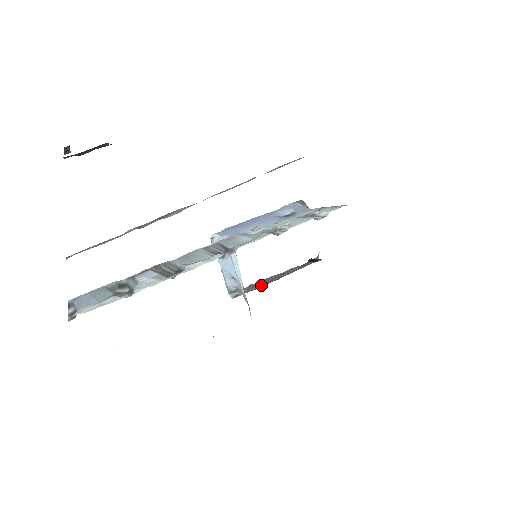
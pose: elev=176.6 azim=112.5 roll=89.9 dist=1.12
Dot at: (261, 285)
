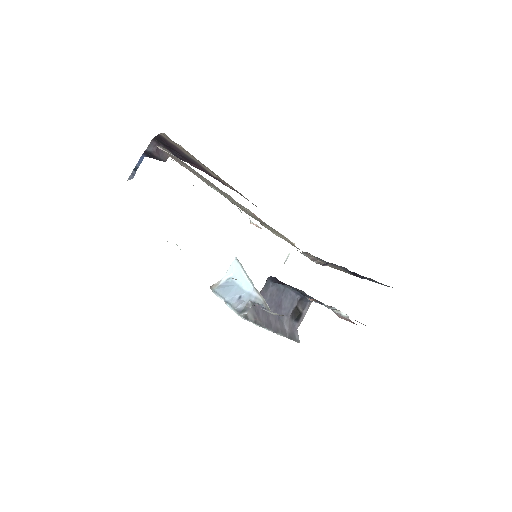
Dot at: (263, 321)
